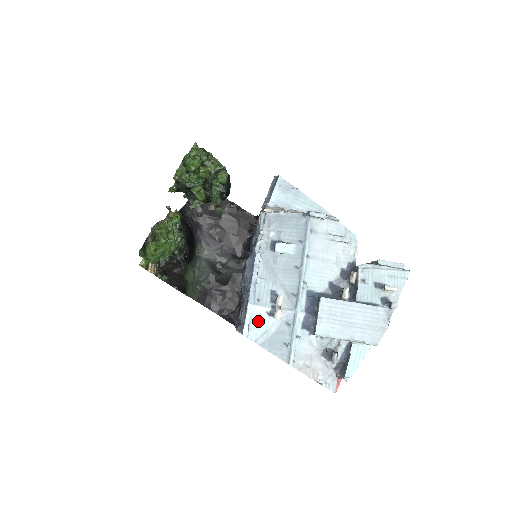
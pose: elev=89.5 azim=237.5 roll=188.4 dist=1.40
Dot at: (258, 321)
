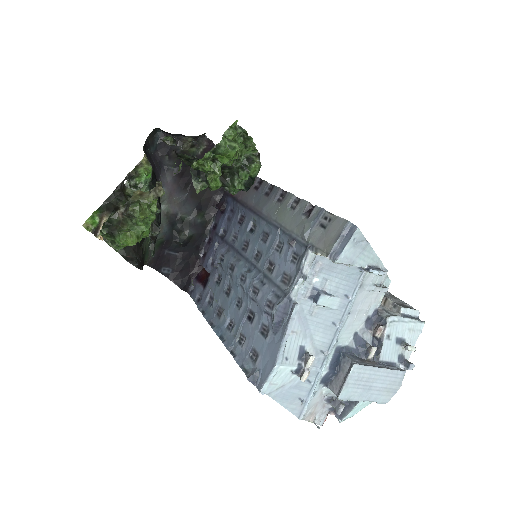
Dot at: (279, 378)
